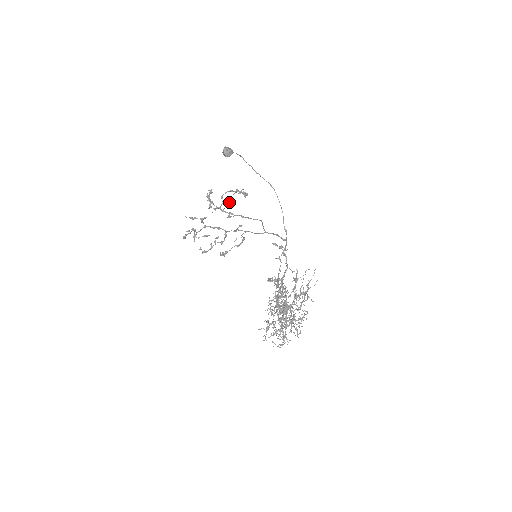
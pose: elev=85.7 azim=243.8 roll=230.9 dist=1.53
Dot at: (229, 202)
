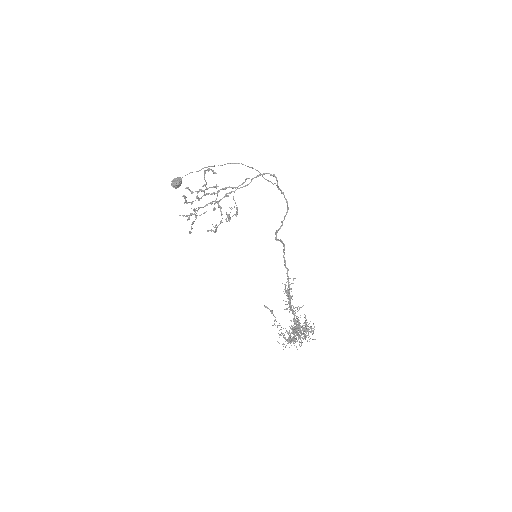
Dot at: (205, 186)
